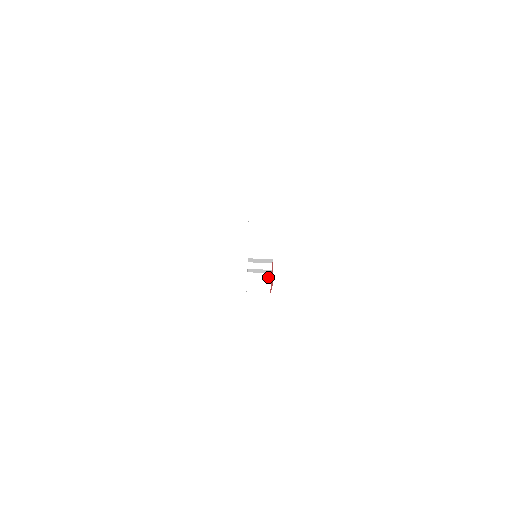
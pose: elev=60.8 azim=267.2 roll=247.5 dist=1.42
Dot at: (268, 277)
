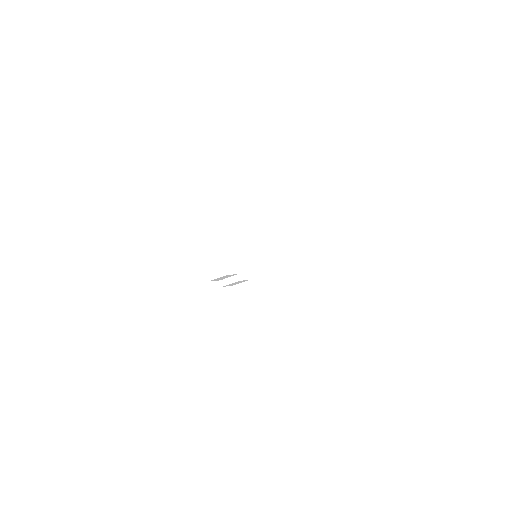
Dot at: (248, 285)
